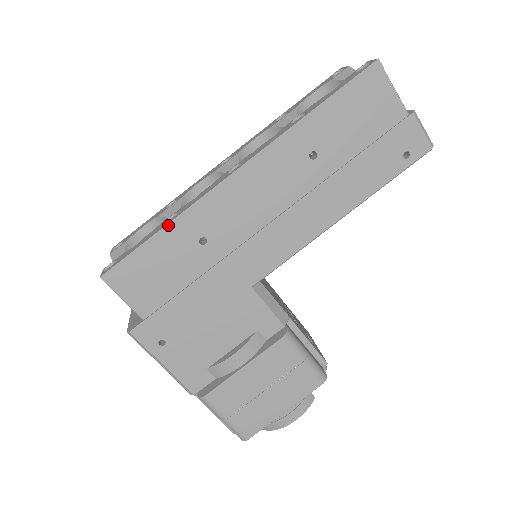
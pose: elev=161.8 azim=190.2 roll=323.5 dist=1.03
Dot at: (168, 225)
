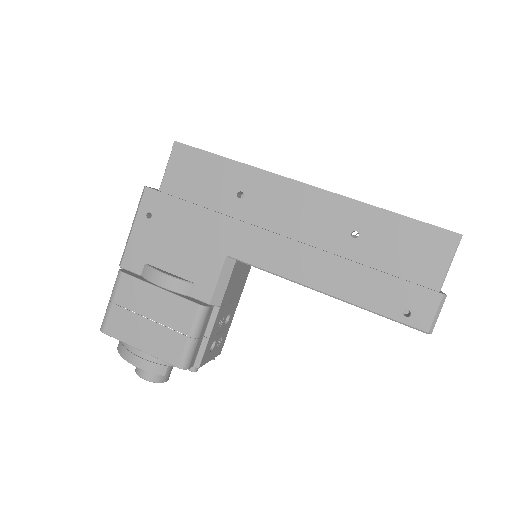
Dot at: (238, 162)
